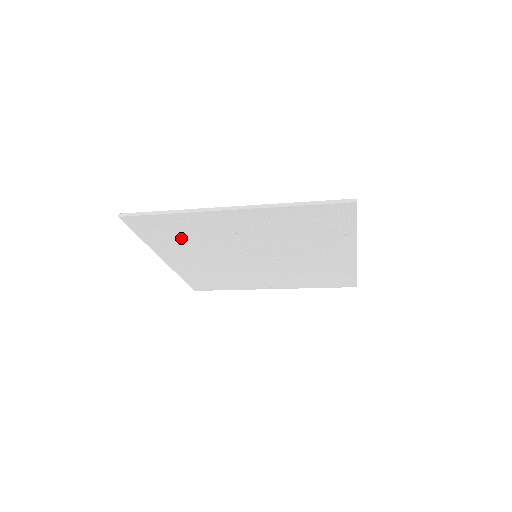
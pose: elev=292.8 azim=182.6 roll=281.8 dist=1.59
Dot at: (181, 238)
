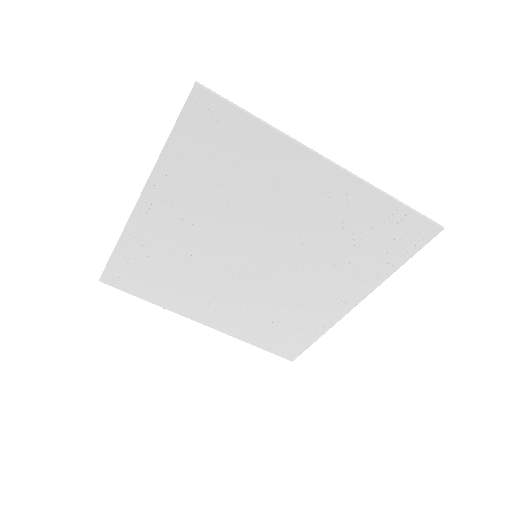
Dot at: (217, 173)
